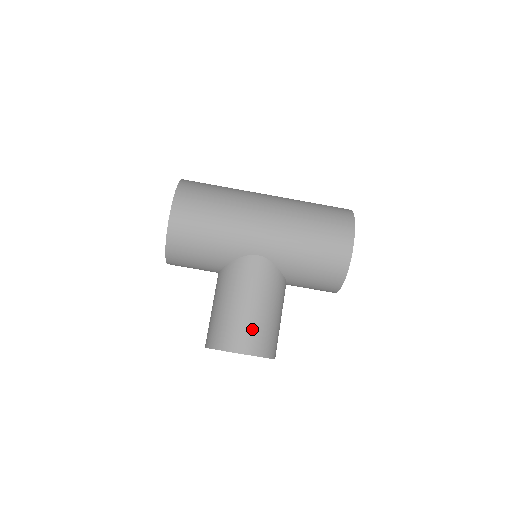
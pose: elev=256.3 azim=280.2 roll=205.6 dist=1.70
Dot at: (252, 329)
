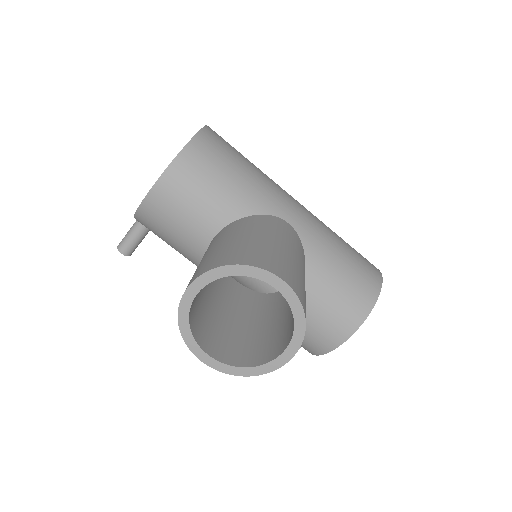
Dot at: (292, 269)
